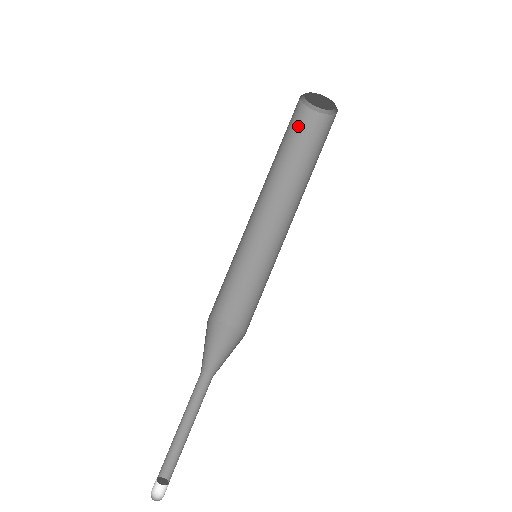
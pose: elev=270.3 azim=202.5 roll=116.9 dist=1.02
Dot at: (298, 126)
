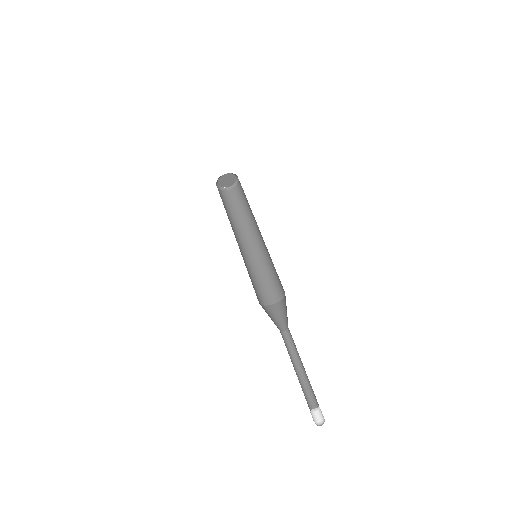
Dot at: (223, 199)
